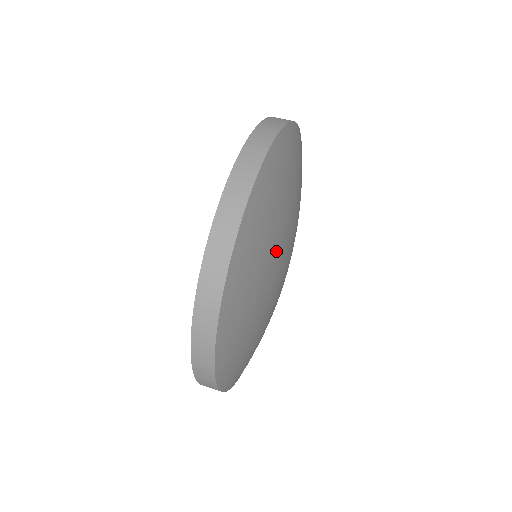
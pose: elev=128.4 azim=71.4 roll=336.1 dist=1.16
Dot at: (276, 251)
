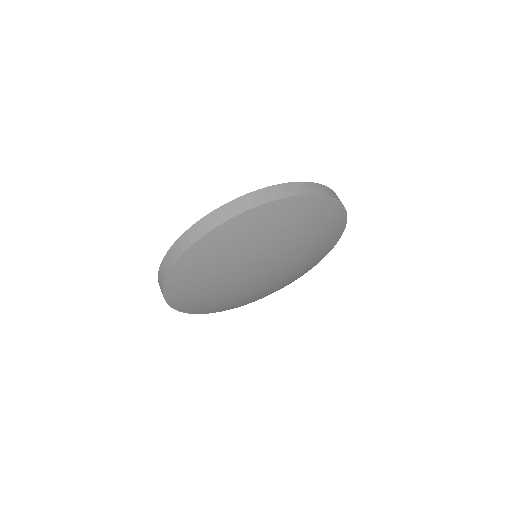
Dot at: (281, 248)
